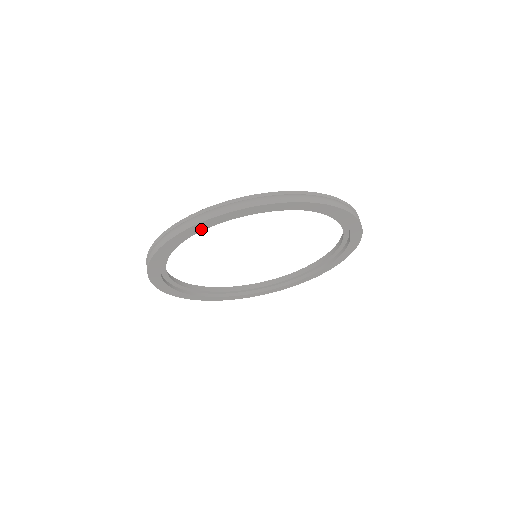
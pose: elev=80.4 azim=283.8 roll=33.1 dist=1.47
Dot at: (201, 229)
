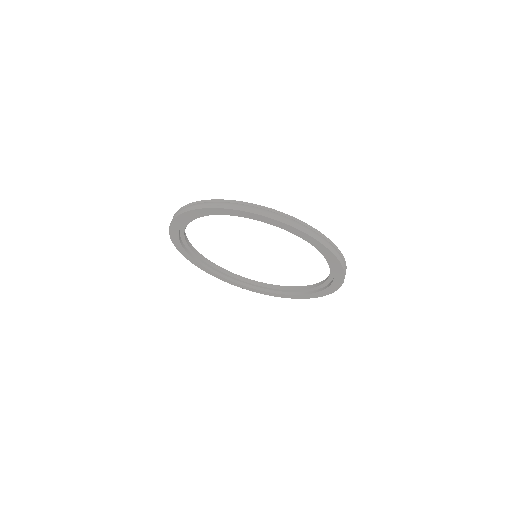
Dot at: (222, 213)
